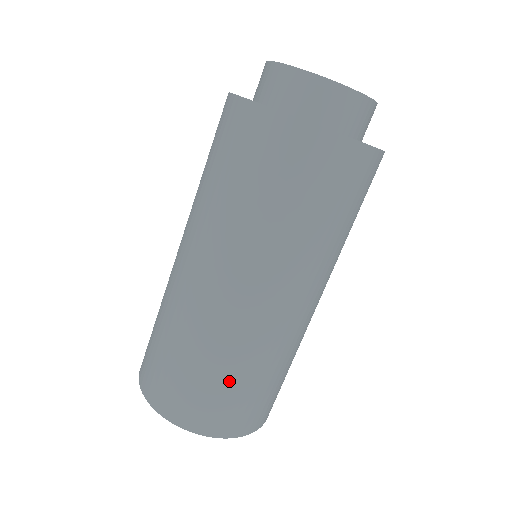
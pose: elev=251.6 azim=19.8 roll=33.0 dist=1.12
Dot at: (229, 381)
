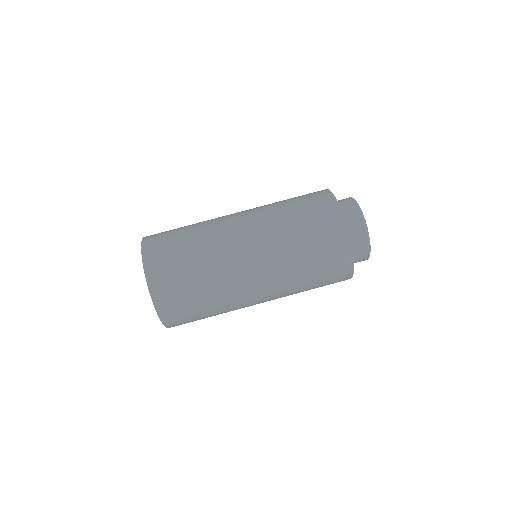
Dot at: (202, 306)
